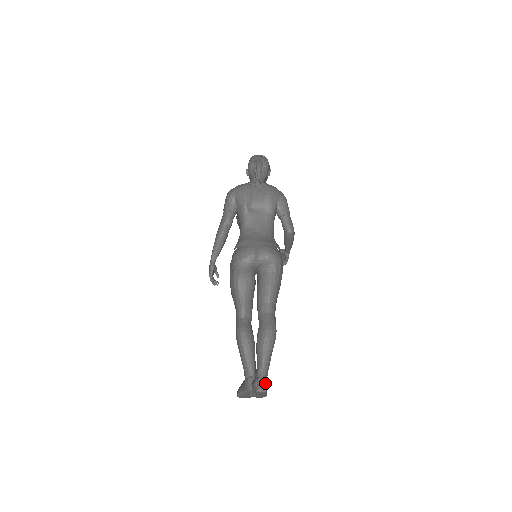
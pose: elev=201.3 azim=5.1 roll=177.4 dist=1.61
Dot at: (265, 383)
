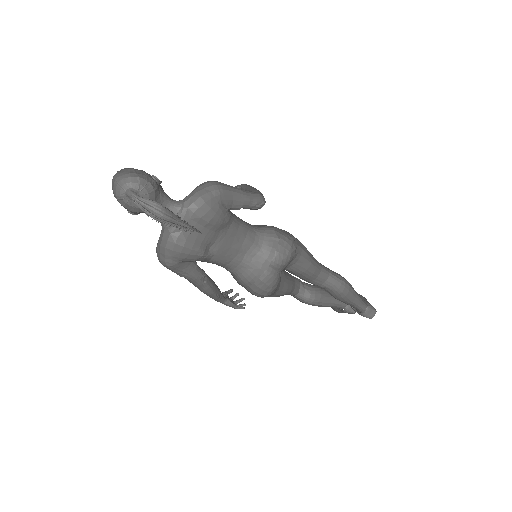
Dot at: (372, 309)
